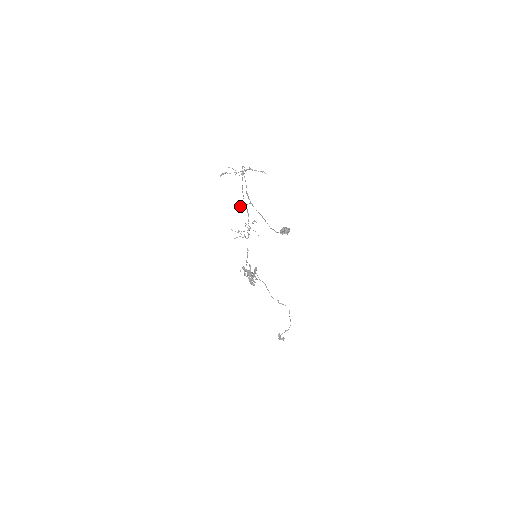
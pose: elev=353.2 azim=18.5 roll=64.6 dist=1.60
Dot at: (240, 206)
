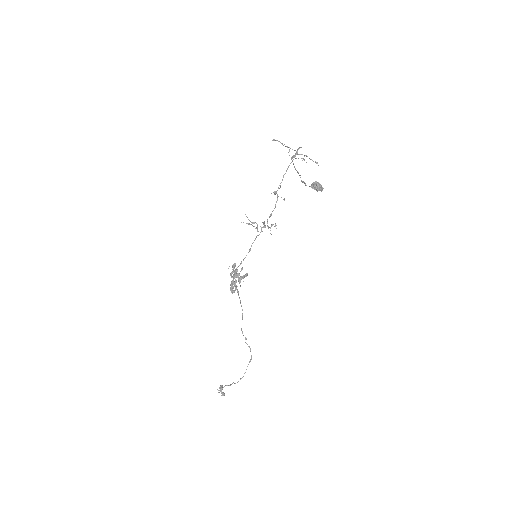
Dot at: occluded
